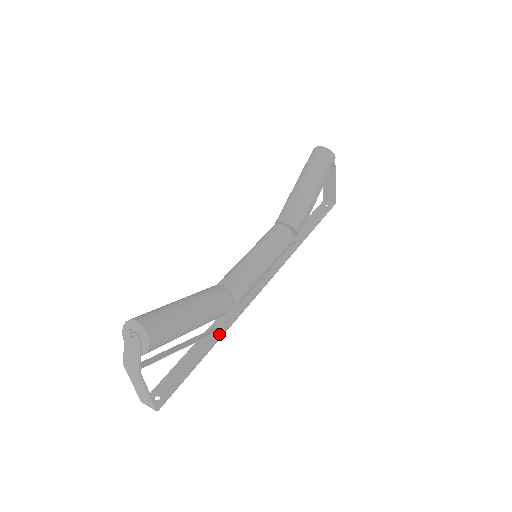
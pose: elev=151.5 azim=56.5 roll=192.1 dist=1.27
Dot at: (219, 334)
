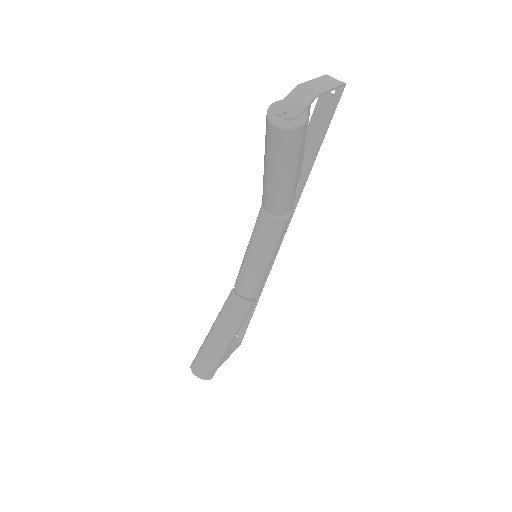
Dot at: (257, 296)
